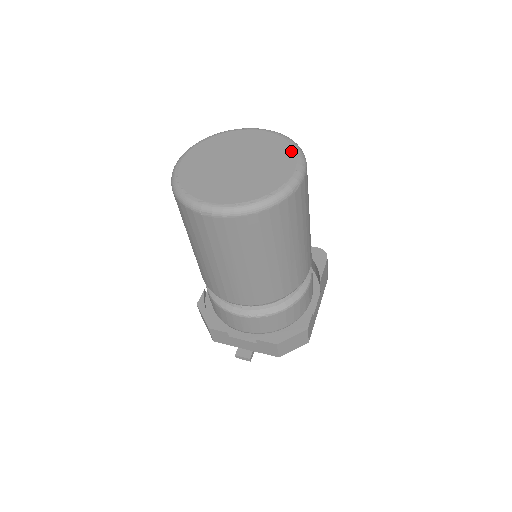
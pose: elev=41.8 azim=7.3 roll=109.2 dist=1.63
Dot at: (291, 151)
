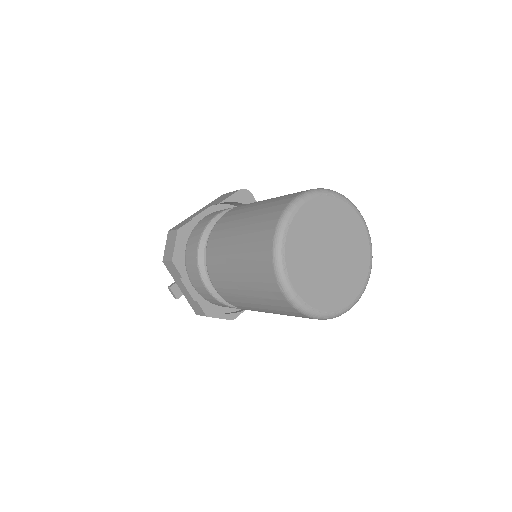
Dot at: (365, 276)
